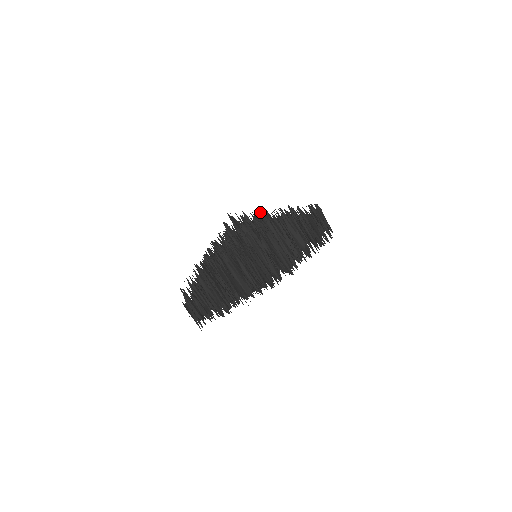
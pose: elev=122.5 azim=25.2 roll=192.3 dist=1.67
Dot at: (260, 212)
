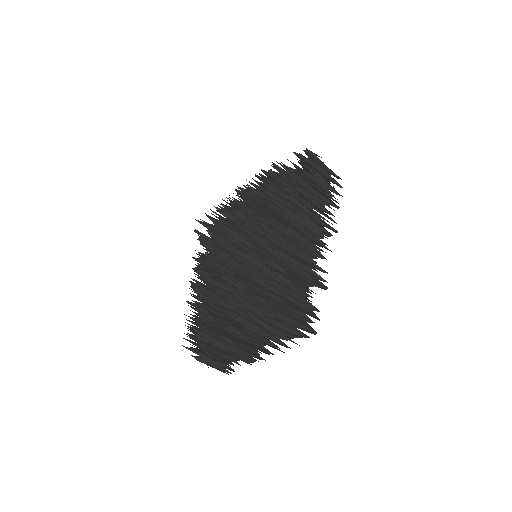
Dot at: occluded
